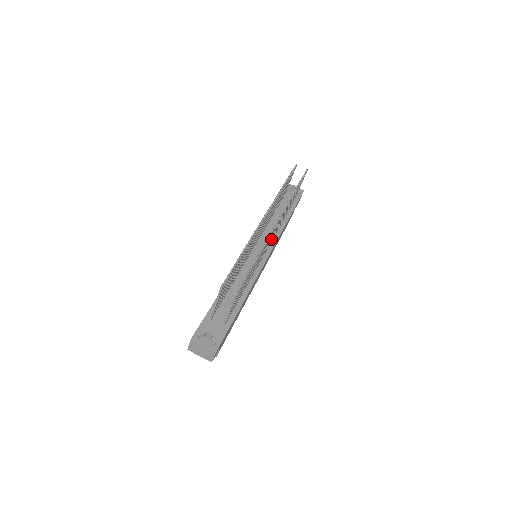
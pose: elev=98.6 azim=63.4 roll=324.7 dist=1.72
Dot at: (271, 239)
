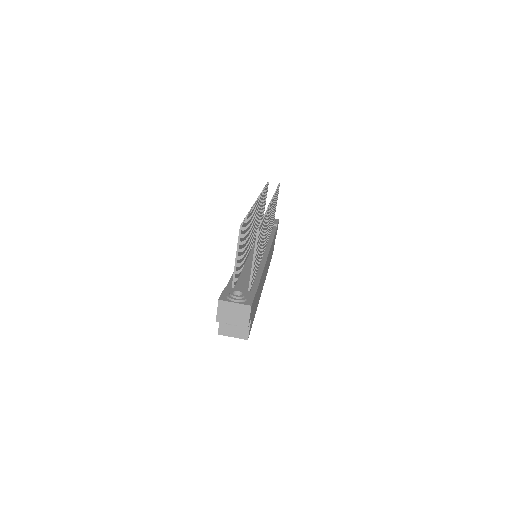
Dot at: (267, 234)
